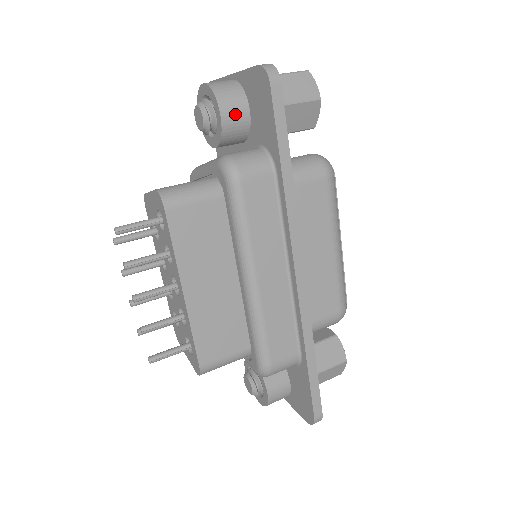
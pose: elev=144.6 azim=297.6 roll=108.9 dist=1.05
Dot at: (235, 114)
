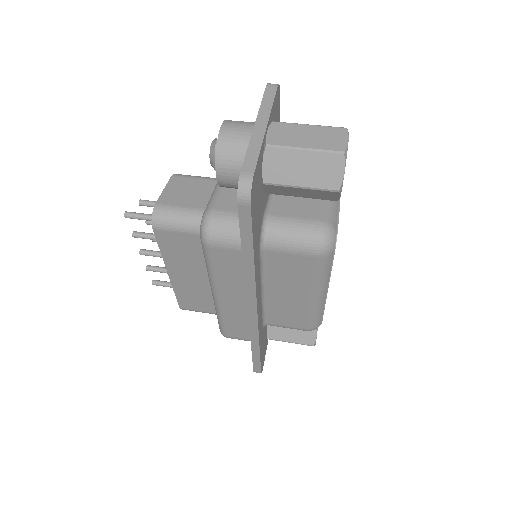
Dot at: (232, 179)
